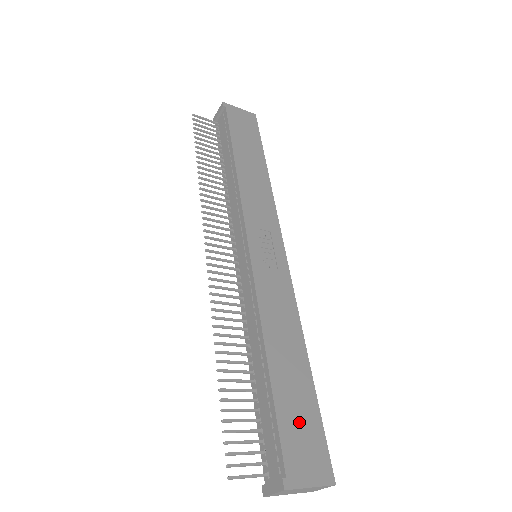
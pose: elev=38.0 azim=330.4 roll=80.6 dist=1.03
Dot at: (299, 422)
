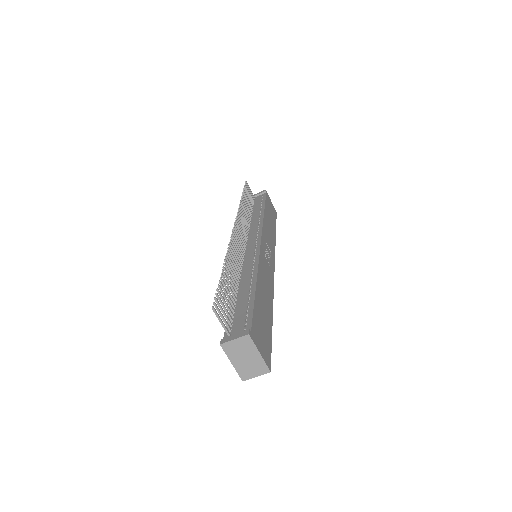
Dot at: (262, 325)
